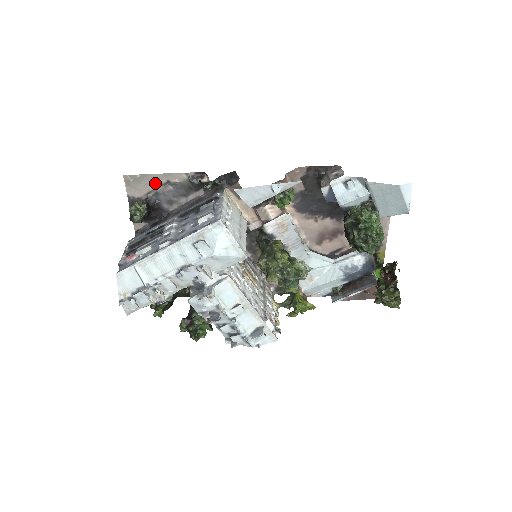
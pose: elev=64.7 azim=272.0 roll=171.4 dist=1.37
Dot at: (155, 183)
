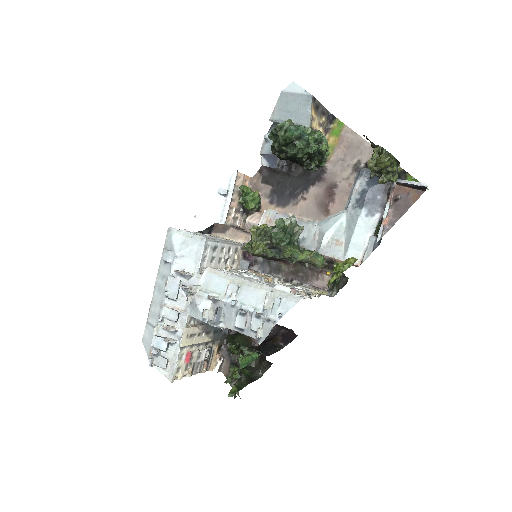
Dot at: occluded
